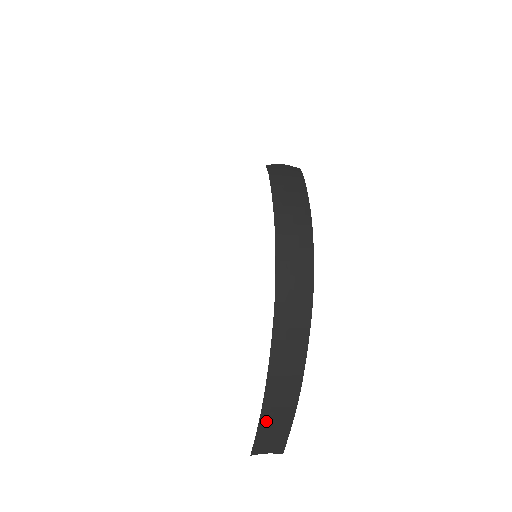
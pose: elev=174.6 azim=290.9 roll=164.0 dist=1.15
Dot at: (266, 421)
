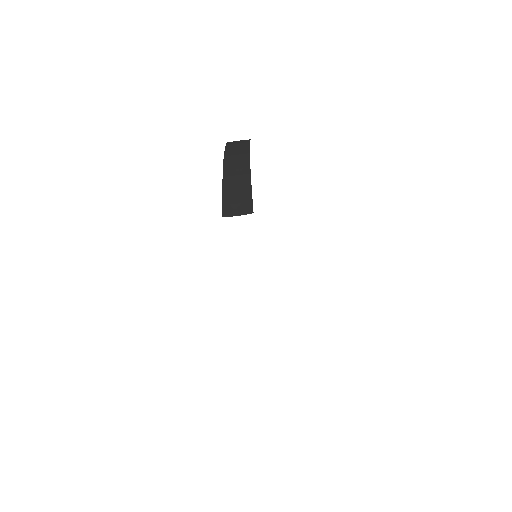
Dot at: (228, 180)
